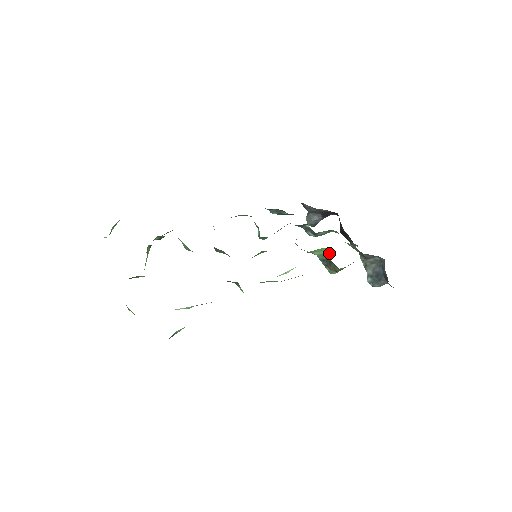
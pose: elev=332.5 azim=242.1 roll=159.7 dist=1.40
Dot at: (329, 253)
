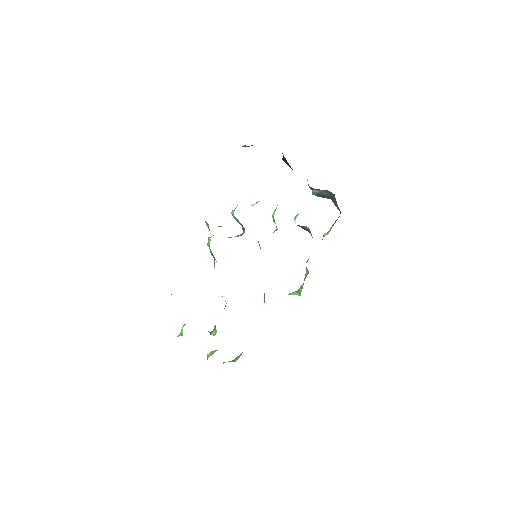
Dot at: (307, 227)
